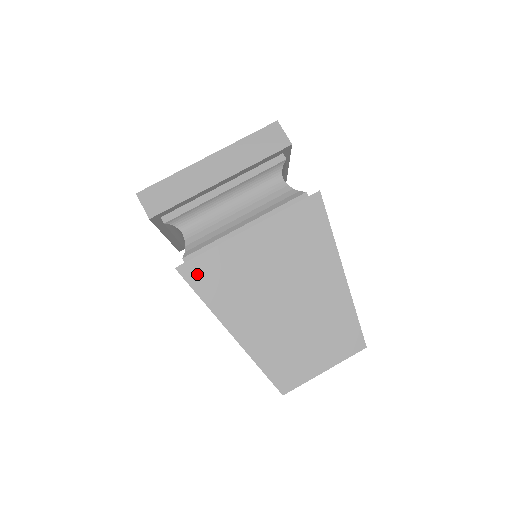
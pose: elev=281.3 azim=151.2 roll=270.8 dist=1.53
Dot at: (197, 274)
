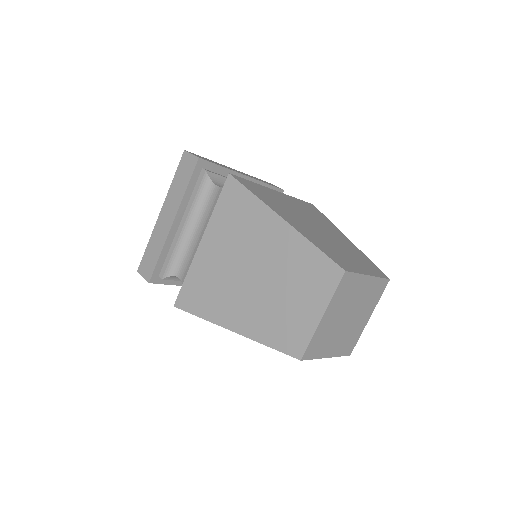
Dot at: (247, 184)
